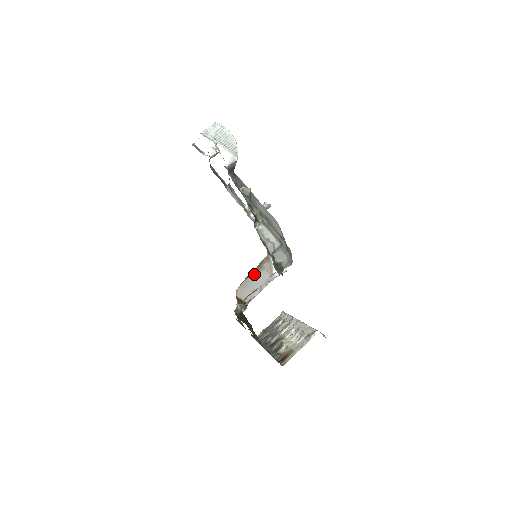
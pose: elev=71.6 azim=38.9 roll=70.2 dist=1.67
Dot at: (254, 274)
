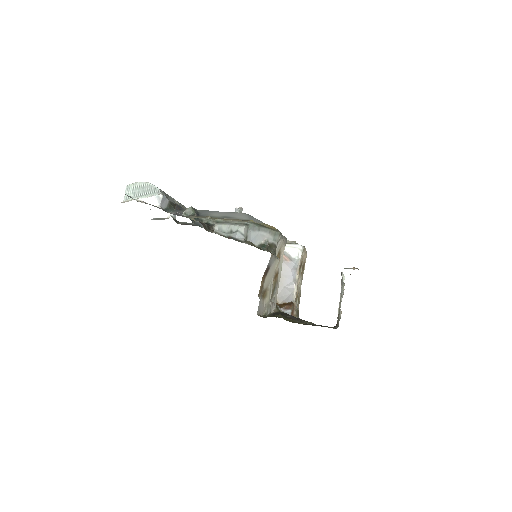
Dot at: occluded
